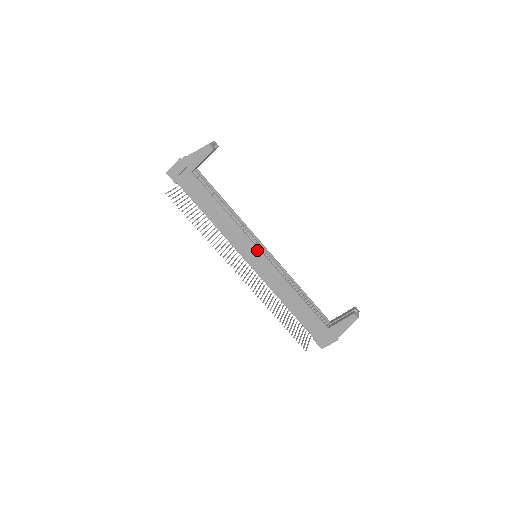
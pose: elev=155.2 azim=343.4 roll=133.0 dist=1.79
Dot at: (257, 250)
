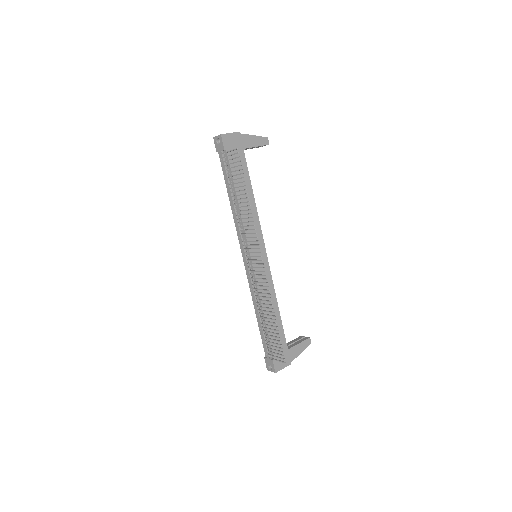
Dot at: (264, 249)
